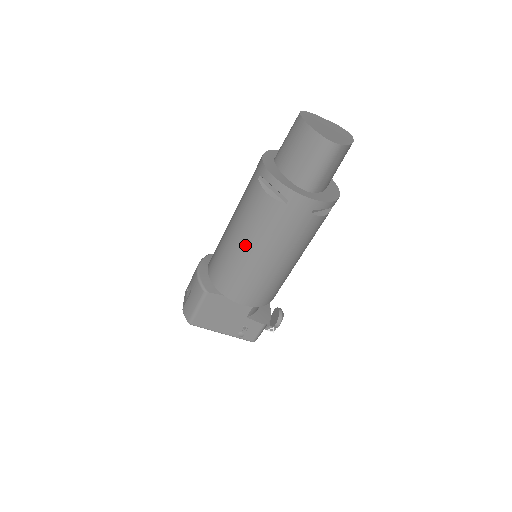
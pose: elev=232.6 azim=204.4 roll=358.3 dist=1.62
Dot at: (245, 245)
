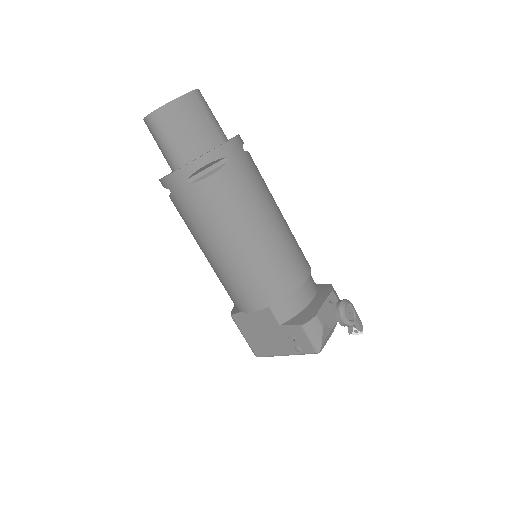
Dot at: (202, 251)
